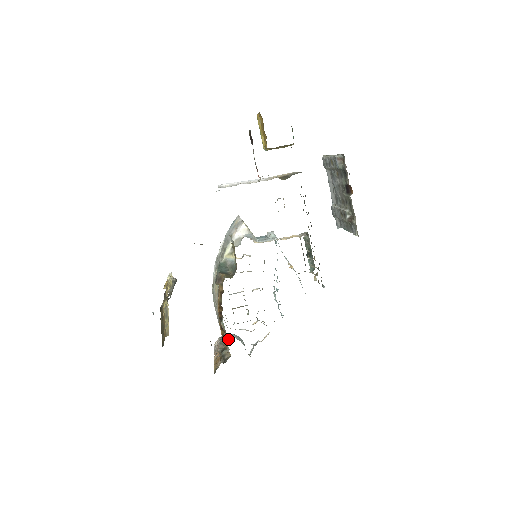
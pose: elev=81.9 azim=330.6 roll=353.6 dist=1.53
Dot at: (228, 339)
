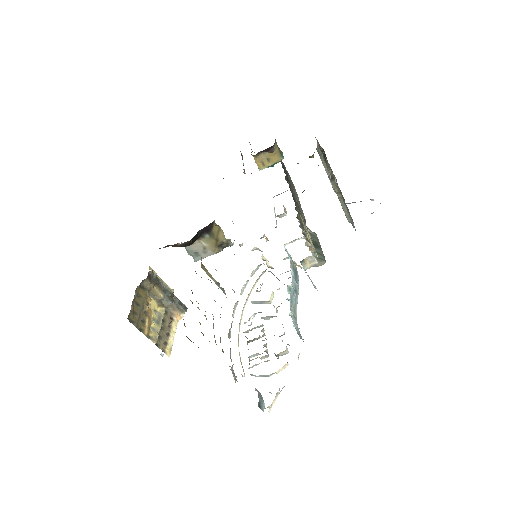
Dot at: occluded
